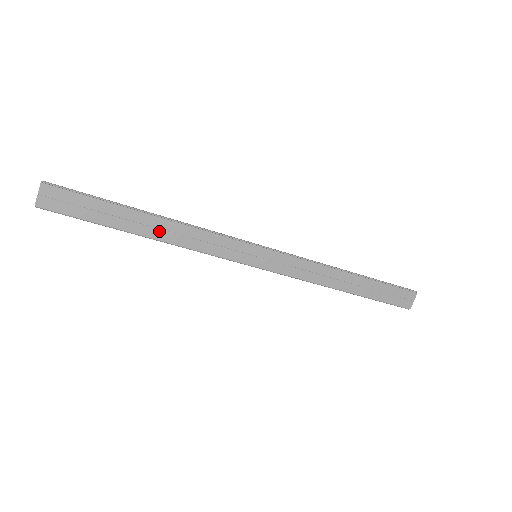
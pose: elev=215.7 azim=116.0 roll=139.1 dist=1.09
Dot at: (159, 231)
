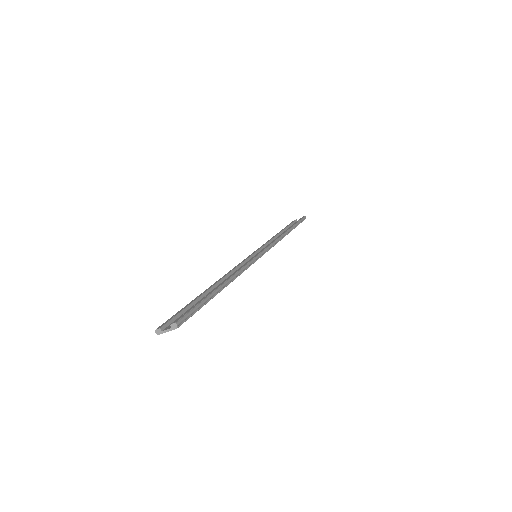
Dot at: occluded
